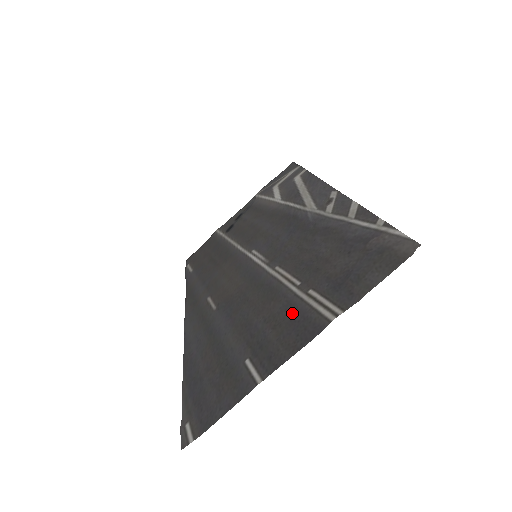
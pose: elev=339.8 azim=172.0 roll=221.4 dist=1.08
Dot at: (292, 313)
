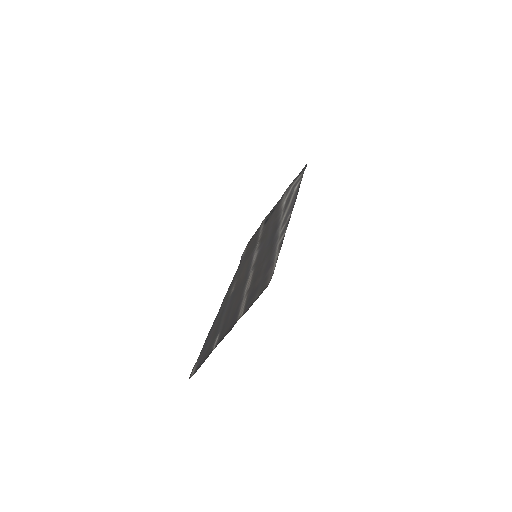
Dot at: (237, 310)
